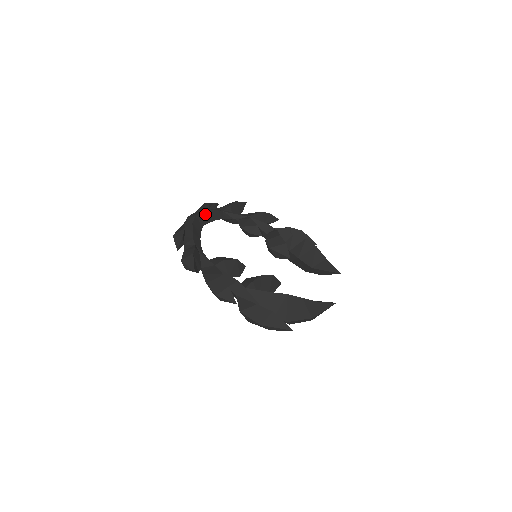
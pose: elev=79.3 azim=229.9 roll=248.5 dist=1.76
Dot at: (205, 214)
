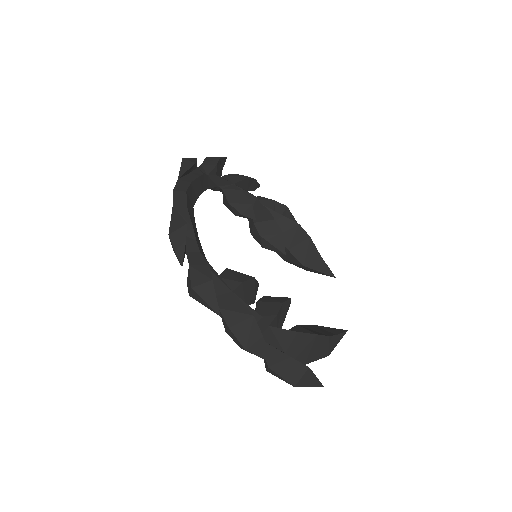
Dot at: (193, 184)
